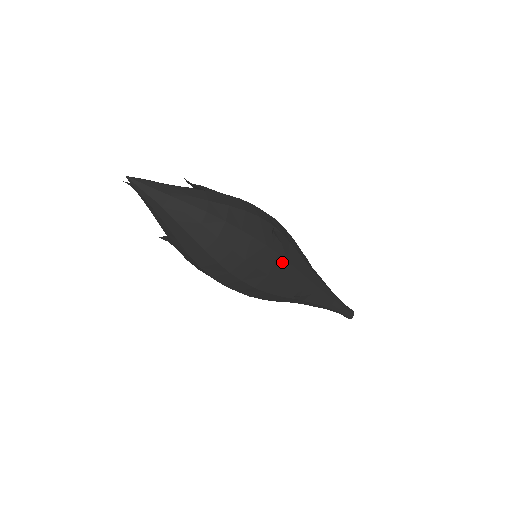
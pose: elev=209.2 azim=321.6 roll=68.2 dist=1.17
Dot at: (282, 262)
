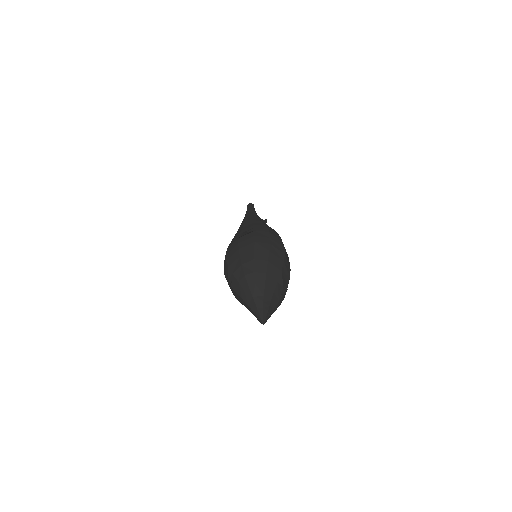
Dot at: occluded
